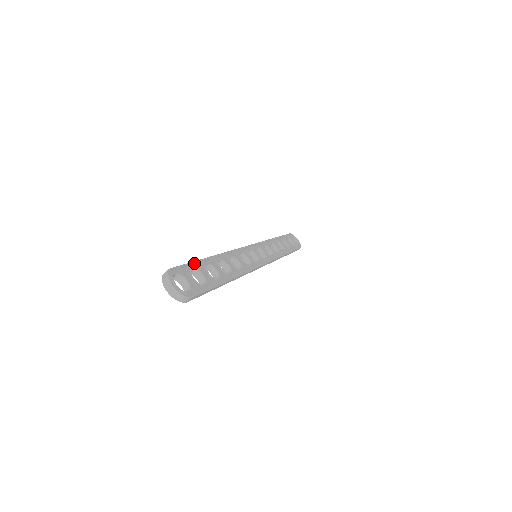
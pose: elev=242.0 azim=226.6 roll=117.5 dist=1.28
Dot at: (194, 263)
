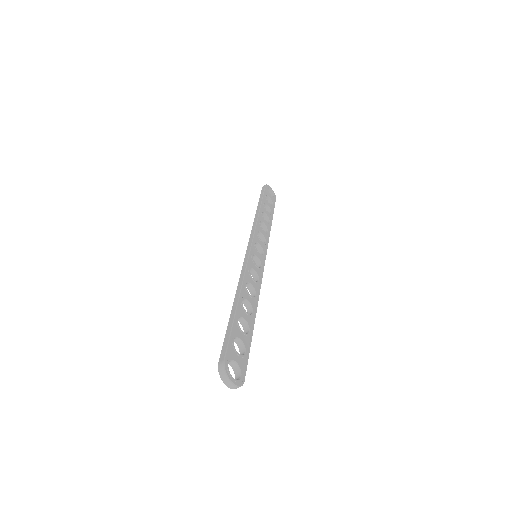
Dot at: (233, 331)
